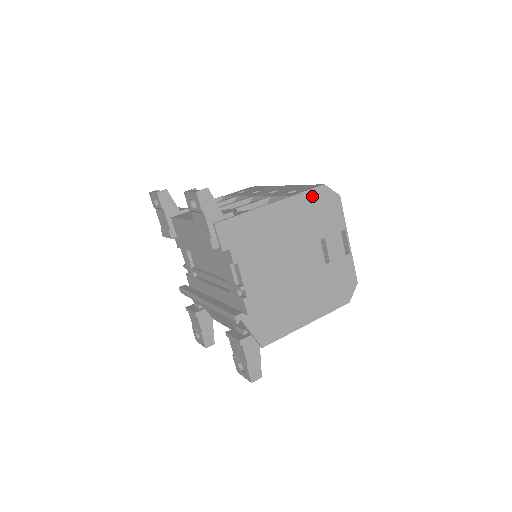
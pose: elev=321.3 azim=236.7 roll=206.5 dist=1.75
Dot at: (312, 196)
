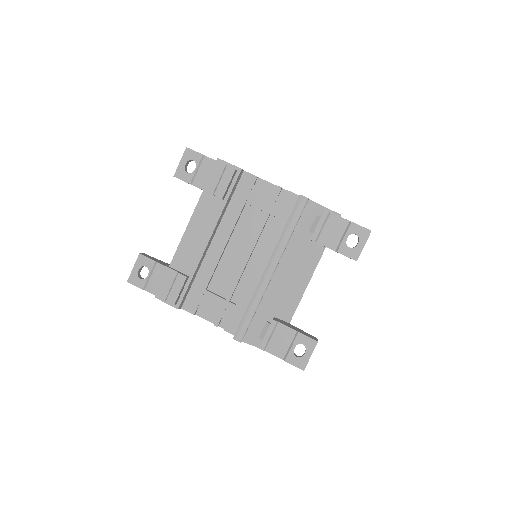
Dot at: occluded
